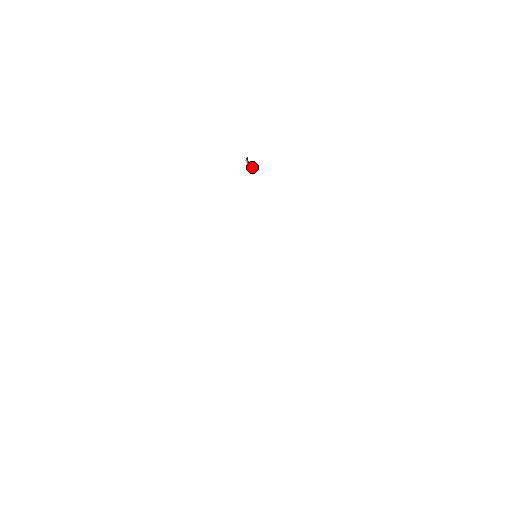
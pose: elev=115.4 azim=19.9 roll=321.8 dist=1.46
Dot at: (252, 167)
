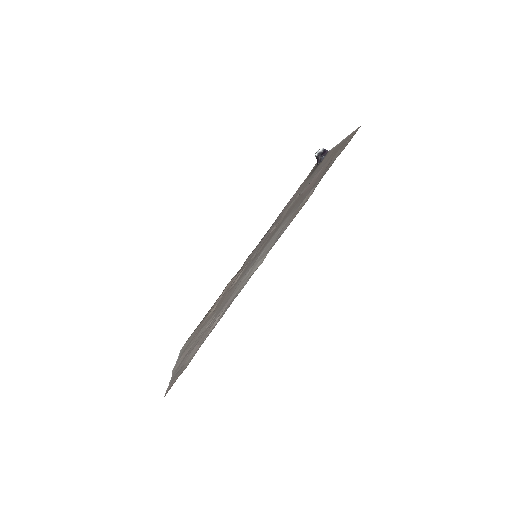
Dot at: (319, 161)
